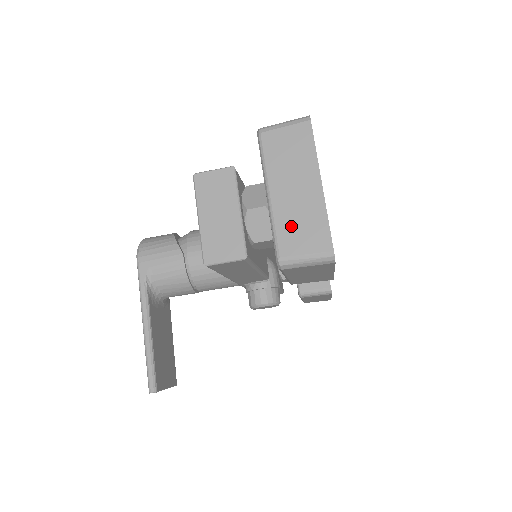
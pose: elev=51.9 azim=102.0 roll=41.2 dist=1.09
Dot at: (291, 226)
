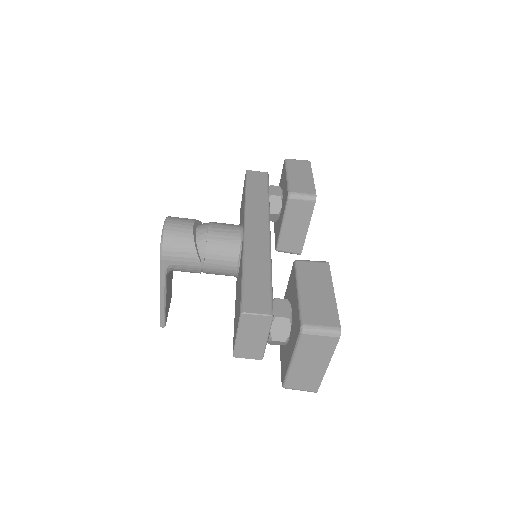
Dot at: (299, 378)
